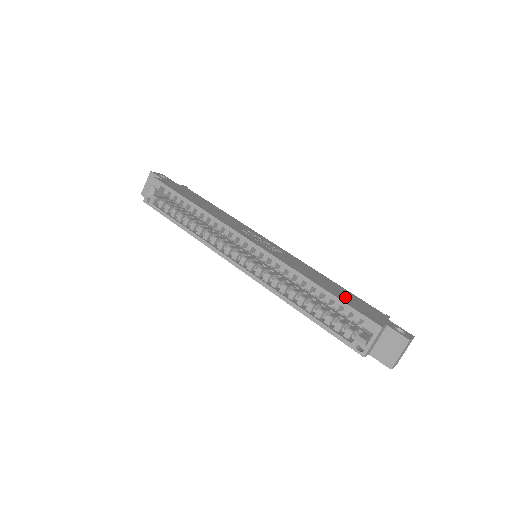
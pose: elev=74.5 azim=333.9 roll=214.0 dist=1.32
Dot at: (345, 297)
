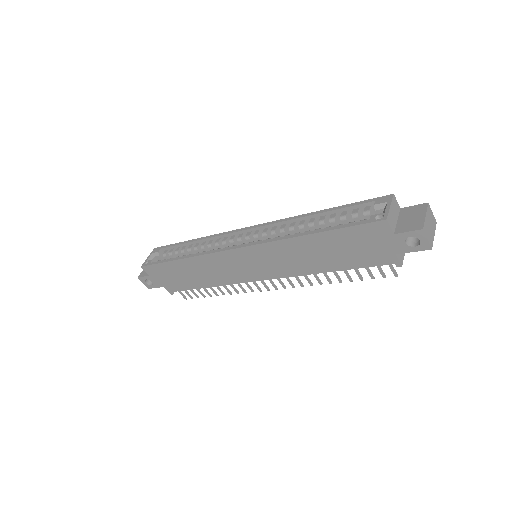
Dot at: occluded
